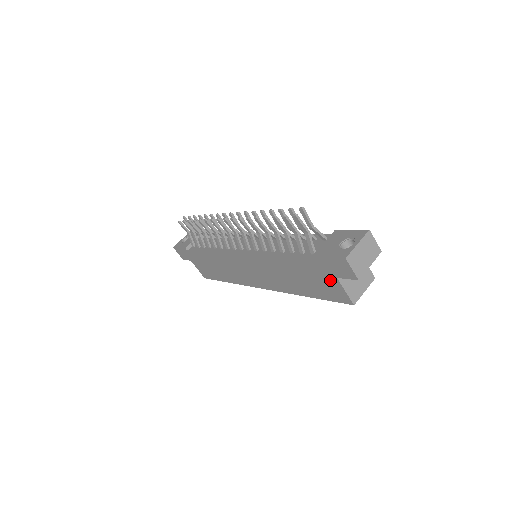
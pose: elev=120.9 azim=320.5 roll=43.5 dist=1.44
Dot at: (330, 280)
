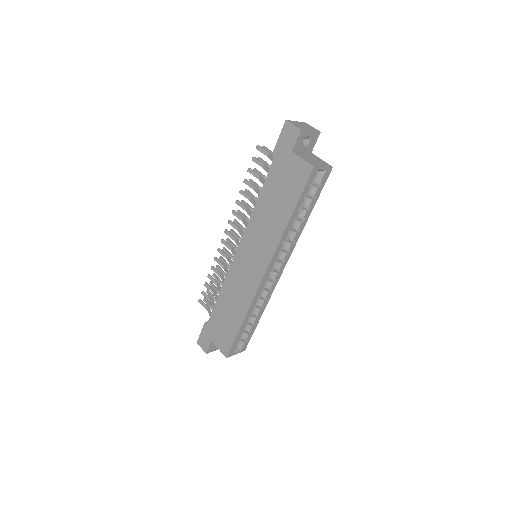
Dot at: (290, 163)
